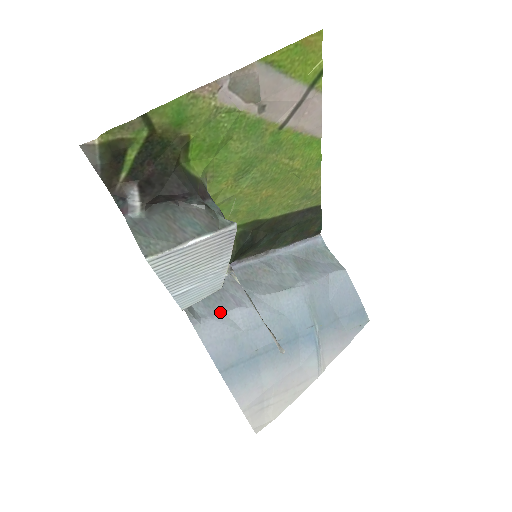
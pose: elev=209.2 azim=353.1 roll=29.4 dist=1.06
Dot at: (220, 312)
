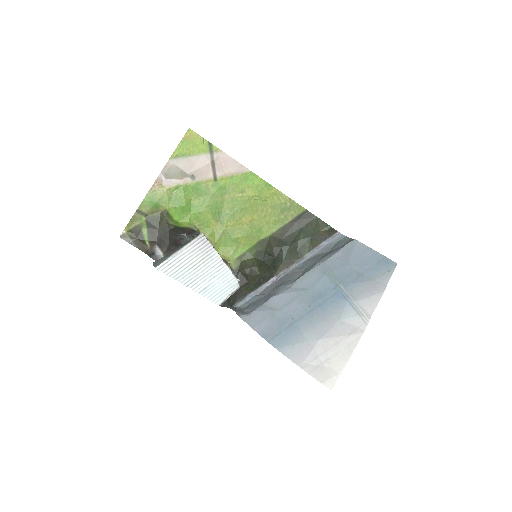
Dot at: (260, 306)
